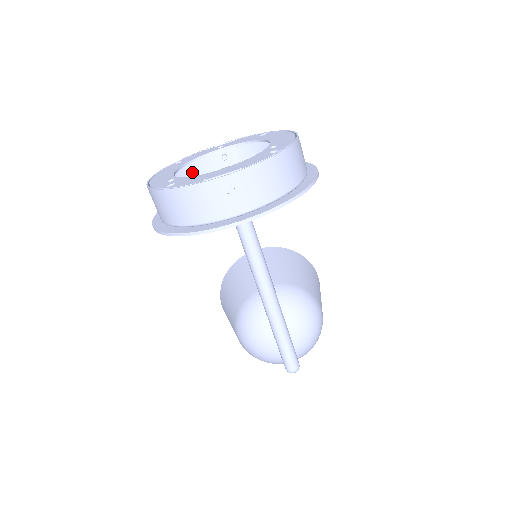
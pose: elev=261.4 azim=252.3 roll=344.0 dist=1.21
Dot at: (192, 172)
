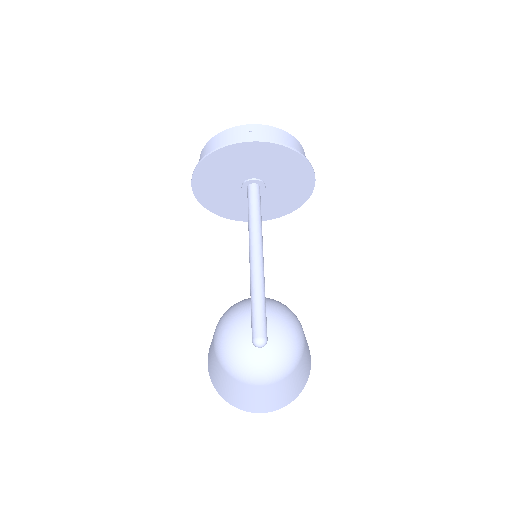
Dot at: occluded
